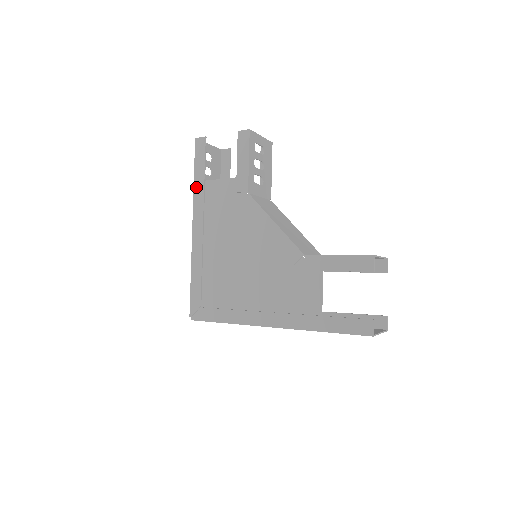
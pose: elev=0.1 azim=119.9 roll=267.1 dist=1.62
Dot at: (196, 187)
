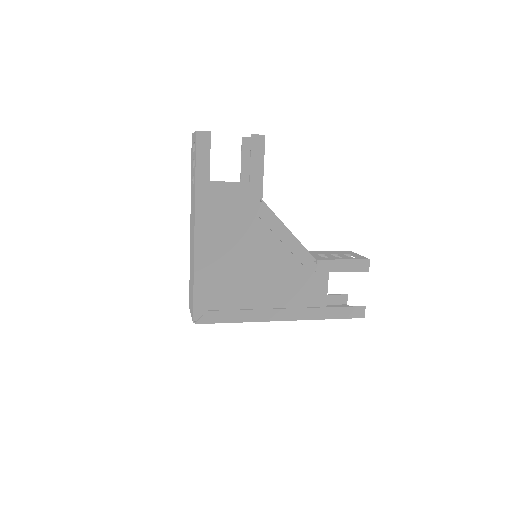
Dot at: (199, 187)
